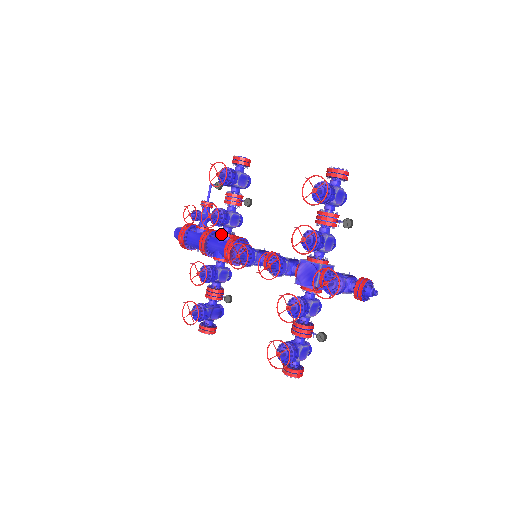
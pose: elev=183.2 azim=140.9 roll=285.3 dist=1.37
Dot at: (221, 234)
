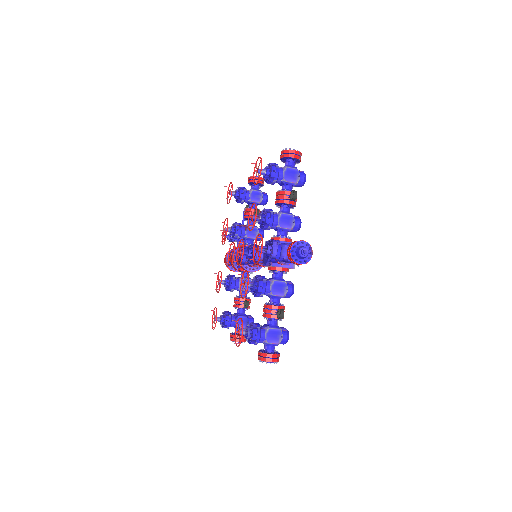
Dot at: (241, 246)
